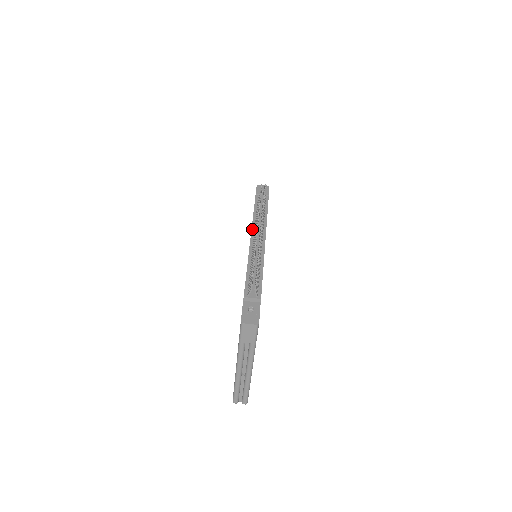
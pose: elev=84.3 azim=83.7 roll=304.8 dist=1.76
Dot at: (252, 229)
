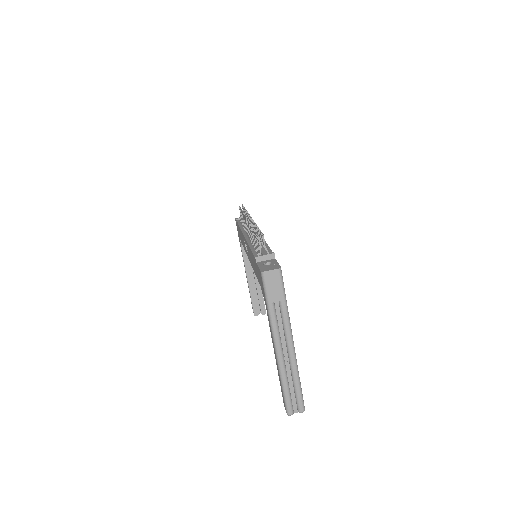
Dot at: (243, 232)
